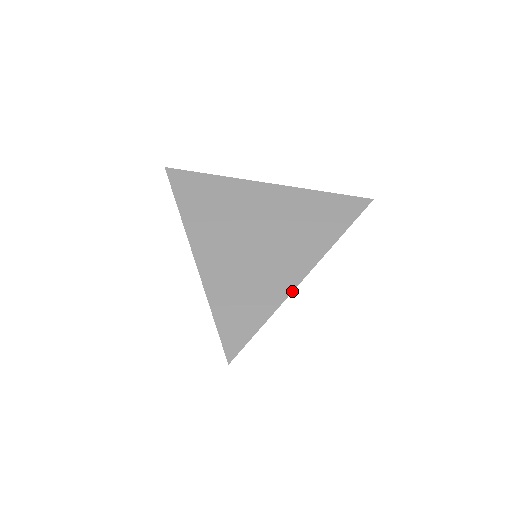
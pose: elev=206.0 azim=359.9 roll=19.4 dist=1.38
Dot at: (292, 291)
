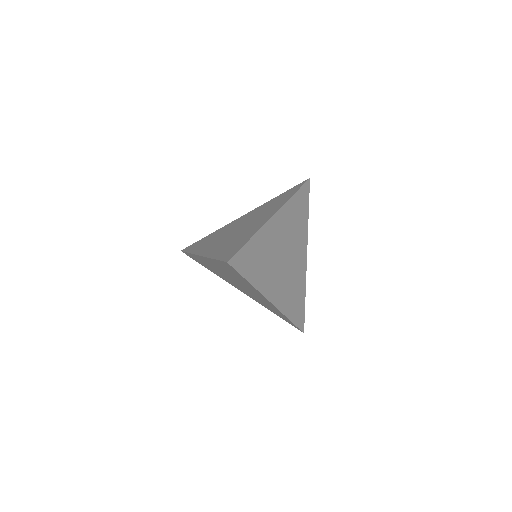
Dot at: occluded
